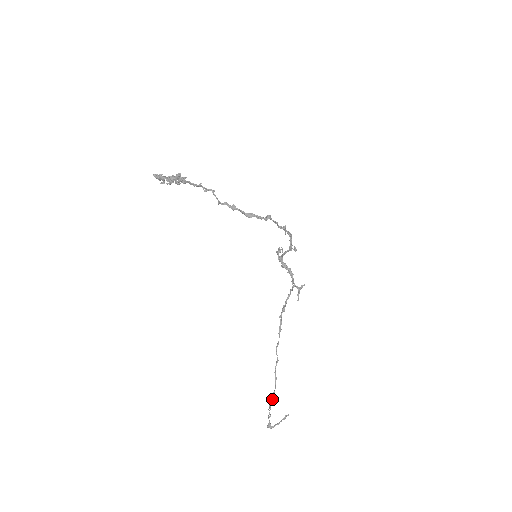
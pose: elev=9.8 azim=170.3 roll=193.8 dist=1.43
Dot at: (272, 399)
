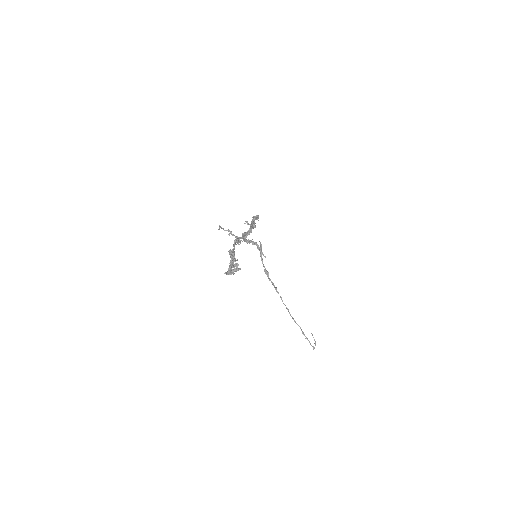
Dot at: occluded
